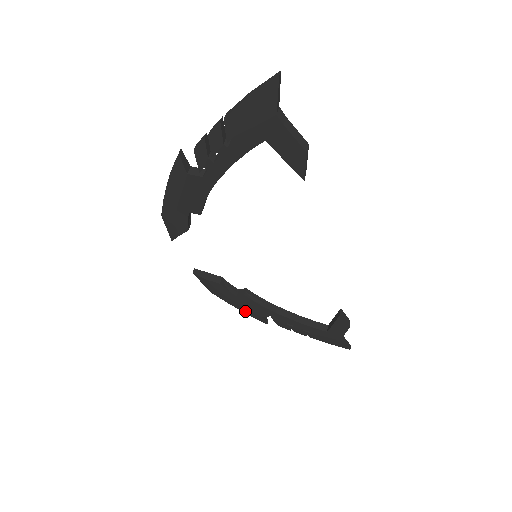
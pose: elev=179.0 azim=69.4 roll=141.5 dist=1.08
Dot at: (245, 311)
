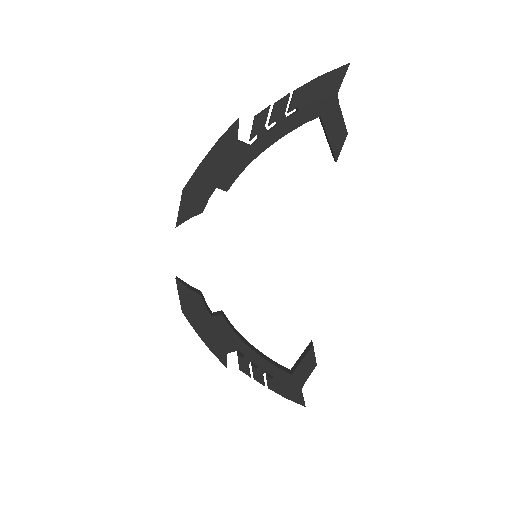
Dot at: (210, 344)
